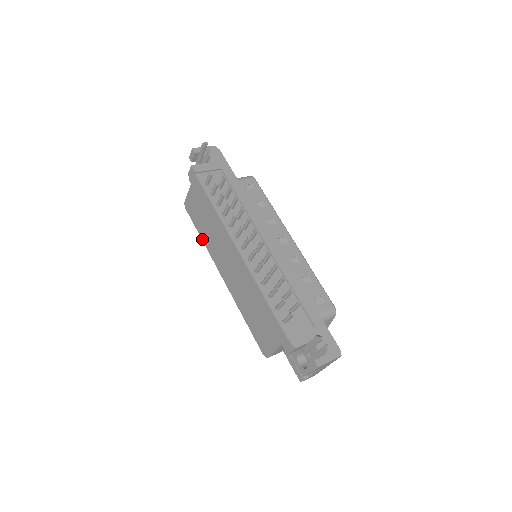
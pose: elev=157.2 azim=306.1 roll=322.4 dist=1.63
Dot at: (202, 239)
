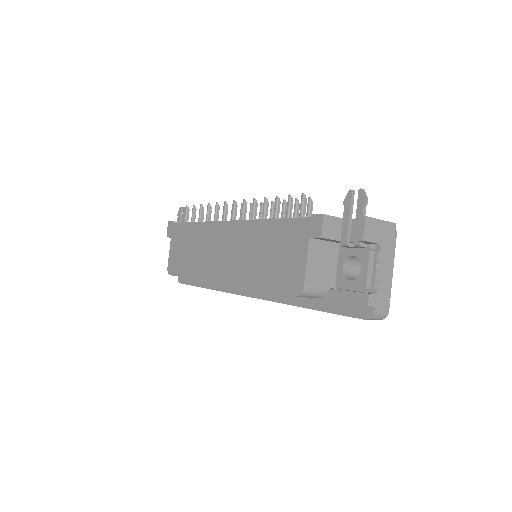
Dot at: (191, 277)
